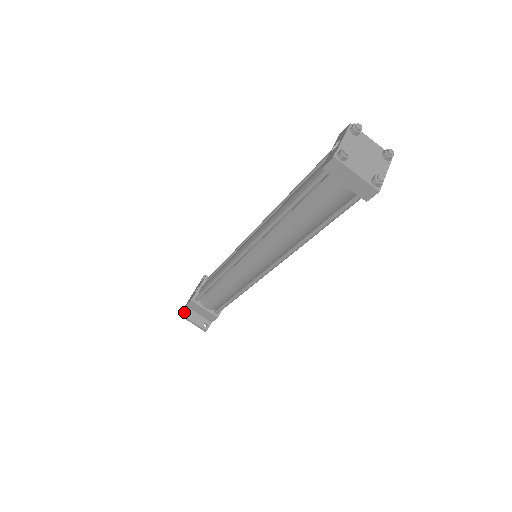
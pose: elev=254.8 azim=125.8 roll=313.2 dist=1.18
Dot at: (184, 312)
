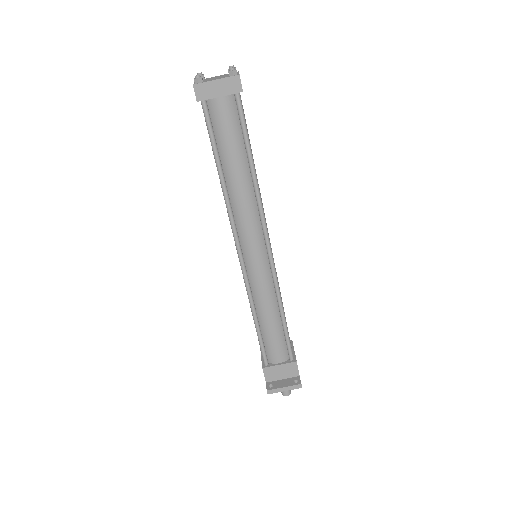
Dot at: (268, 387)
